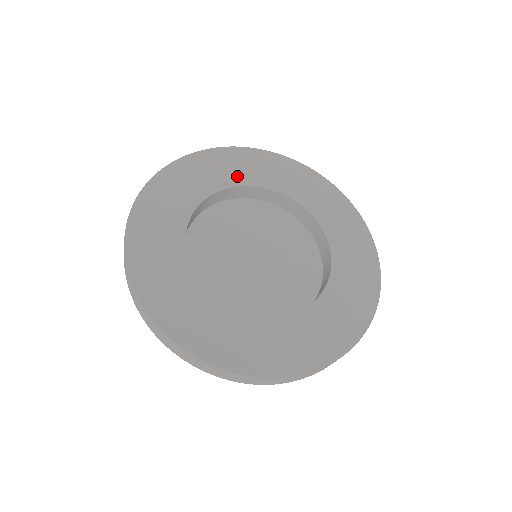
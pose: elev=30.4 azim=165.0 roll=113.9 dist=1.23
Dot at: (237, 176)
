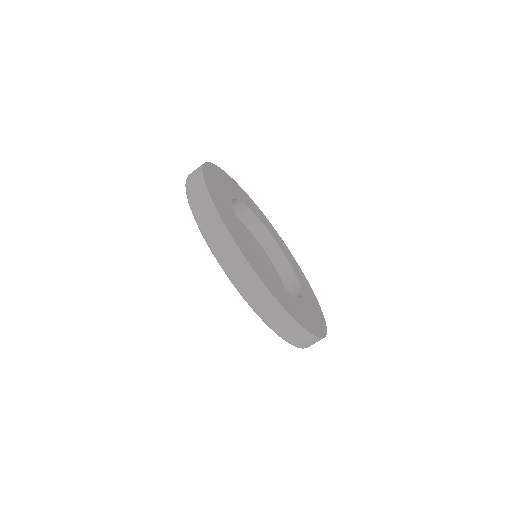
Dot at: (283, 248)
